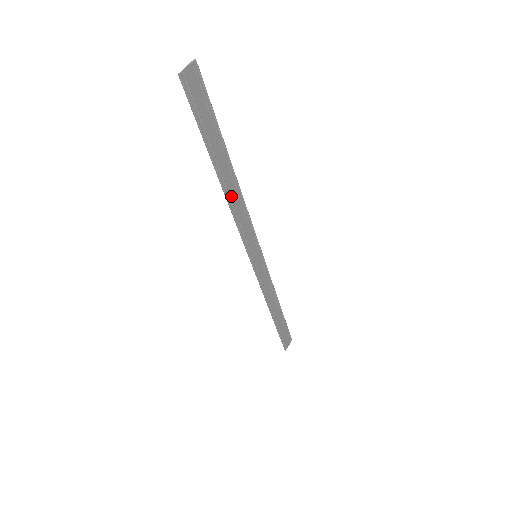
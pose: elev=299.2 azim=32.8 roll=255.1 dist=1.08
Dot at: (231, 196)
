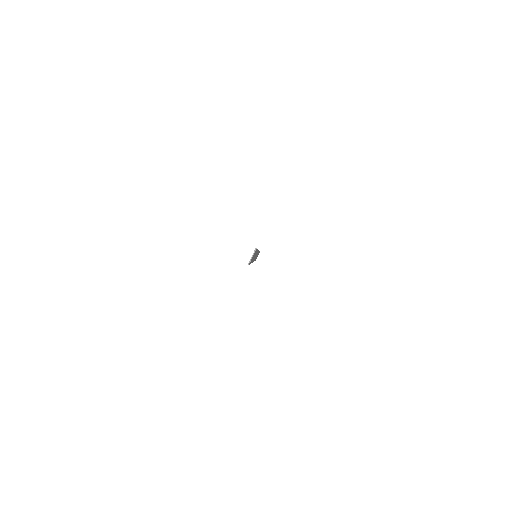
Dot at: occluded
